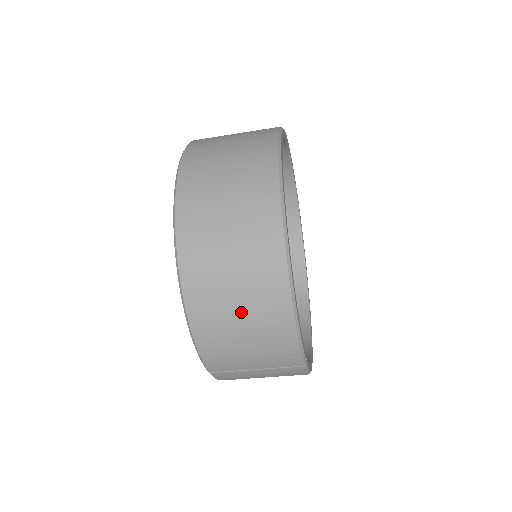
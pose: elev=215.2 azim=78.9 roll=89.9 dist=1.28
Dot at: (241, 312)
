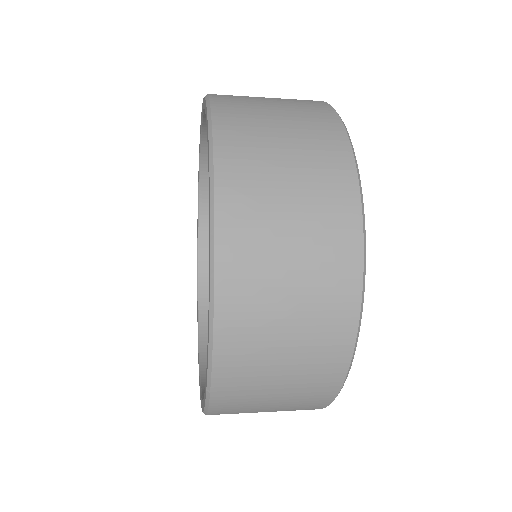
Dot at: (293, 292)
